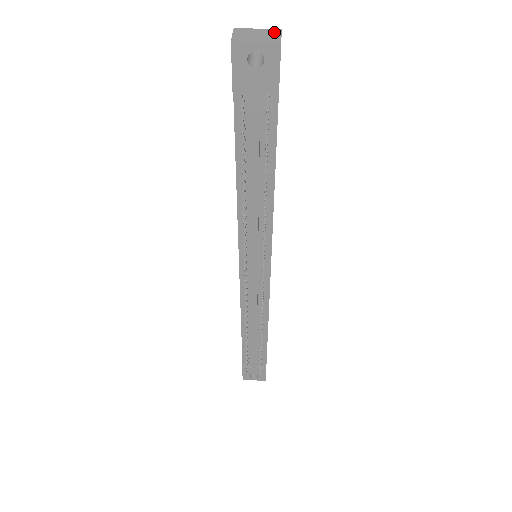
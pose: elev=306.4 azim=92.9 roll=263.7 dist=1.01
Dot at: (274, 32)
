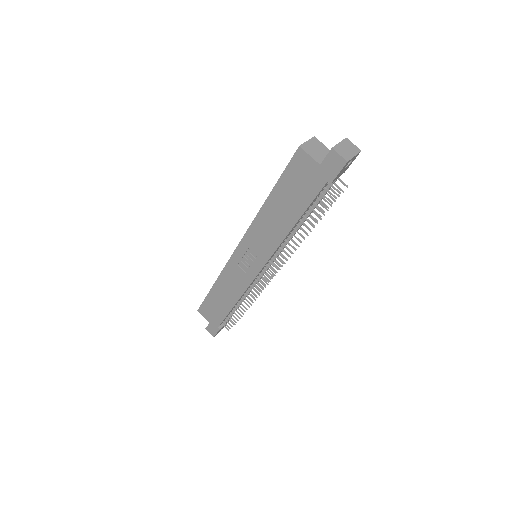
Dot at: (348, 142)
